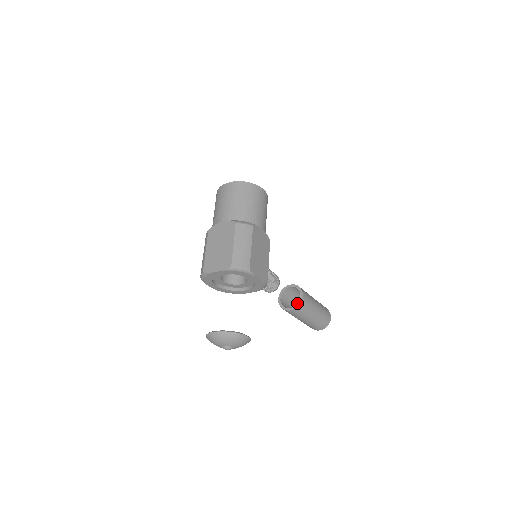
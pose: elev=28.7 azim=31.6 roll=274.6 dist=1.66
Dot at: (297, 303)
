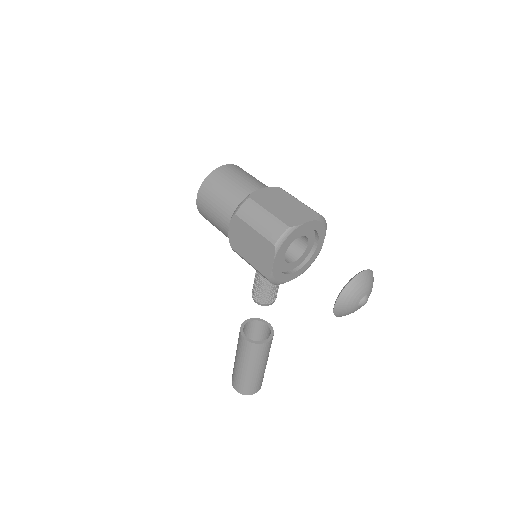
Dot at: occluded
